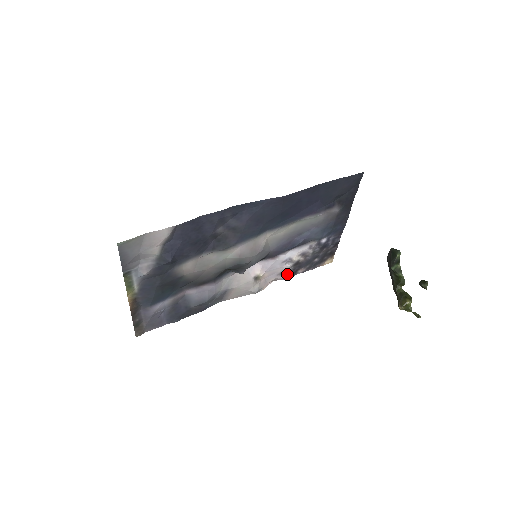
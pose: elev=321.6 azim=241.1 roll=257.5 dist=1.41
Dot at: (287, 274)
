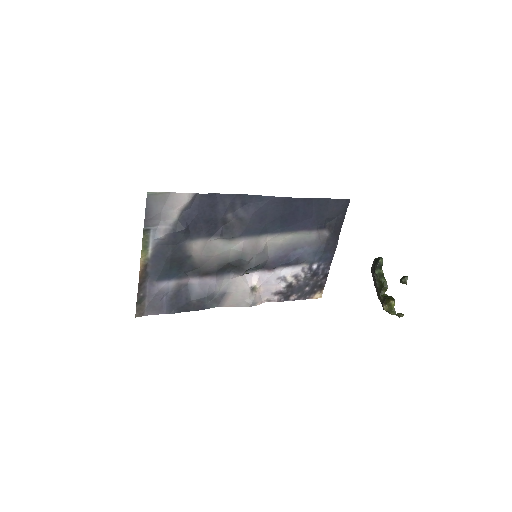
Dot at: (280, 296)
